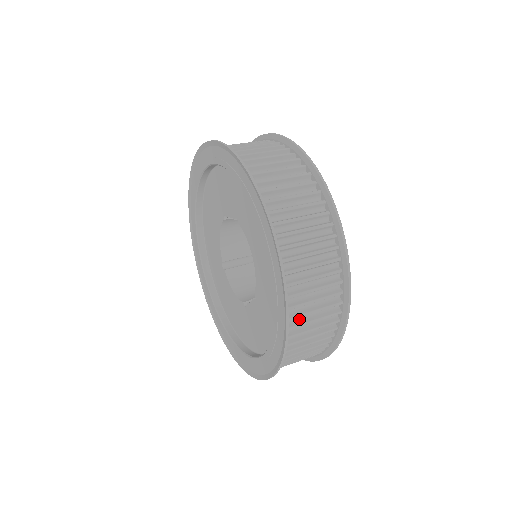
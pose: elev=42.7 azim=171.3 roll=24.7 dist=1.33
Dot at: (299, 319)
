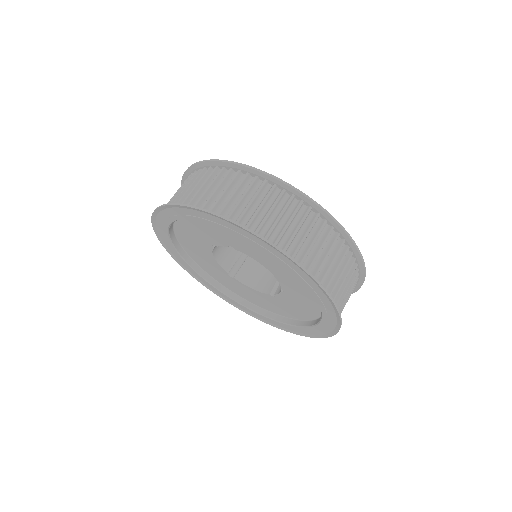
Dot at: occluded
